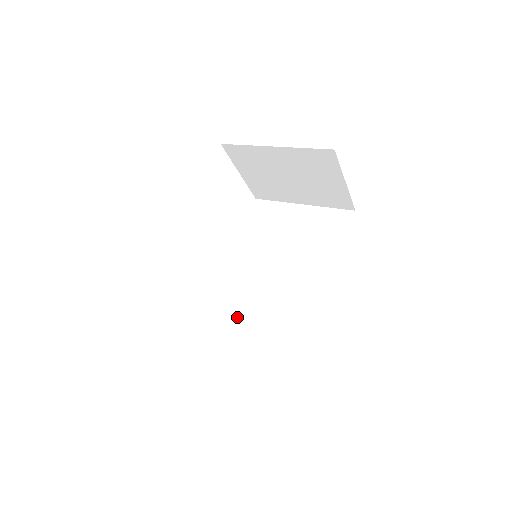
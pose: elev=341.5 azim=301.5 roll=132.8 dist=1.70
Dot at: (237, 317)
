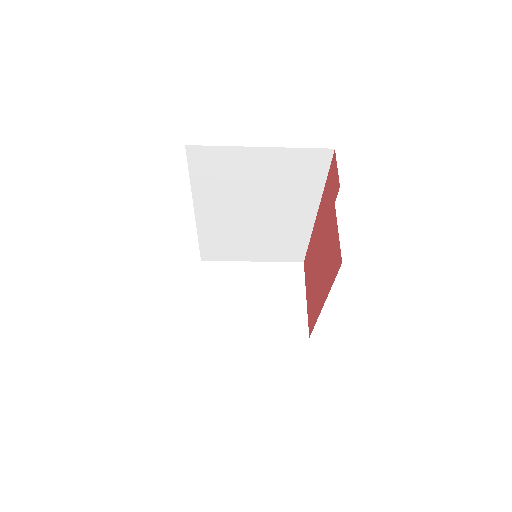
Dot at: occluded
